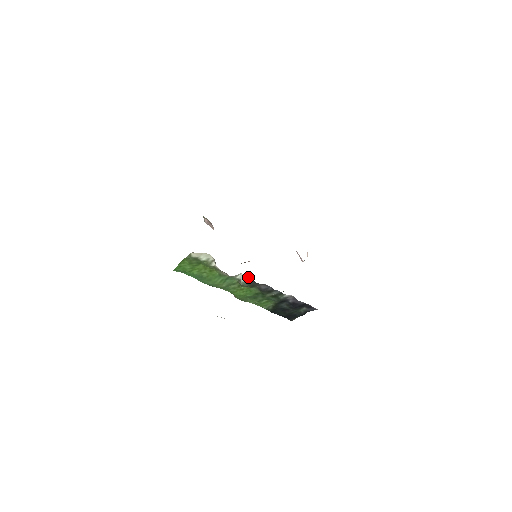
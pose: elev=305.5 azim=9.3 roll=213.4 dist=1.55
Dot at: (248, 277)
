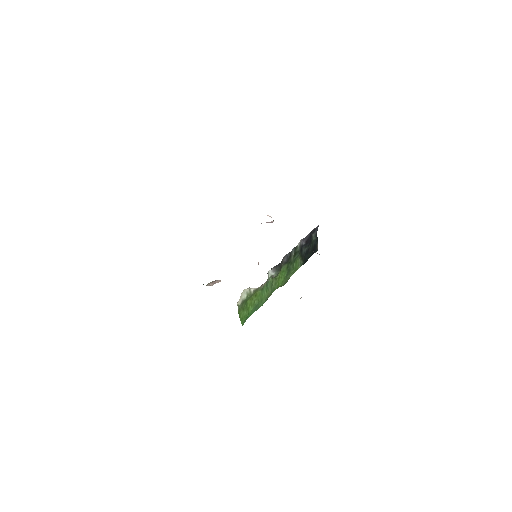
Dot at: (273, 268)
